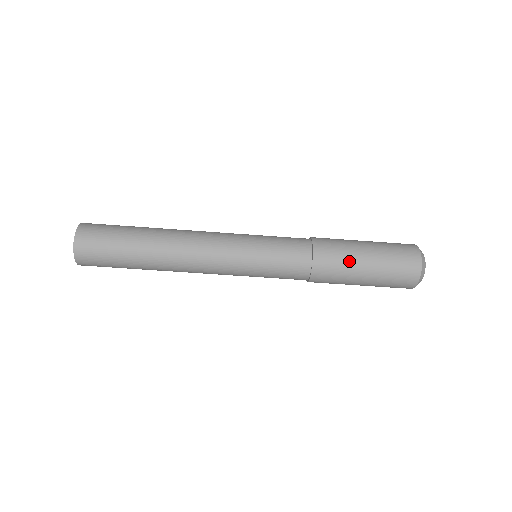
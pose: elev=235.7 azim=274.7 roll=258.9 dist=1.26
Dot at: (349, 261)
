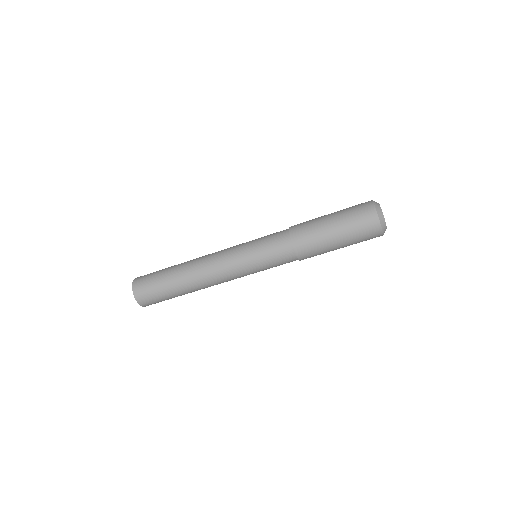
Dot at: (324, 247)
